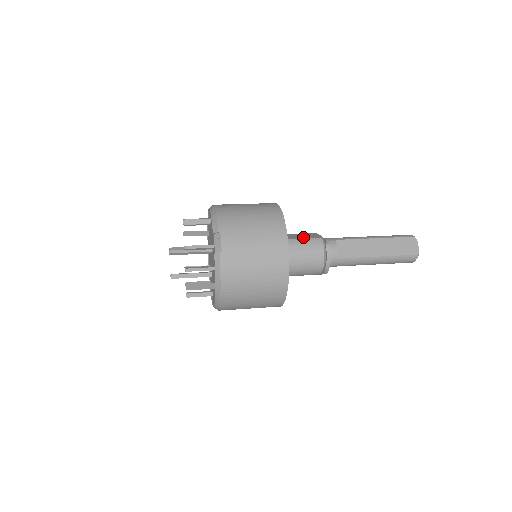
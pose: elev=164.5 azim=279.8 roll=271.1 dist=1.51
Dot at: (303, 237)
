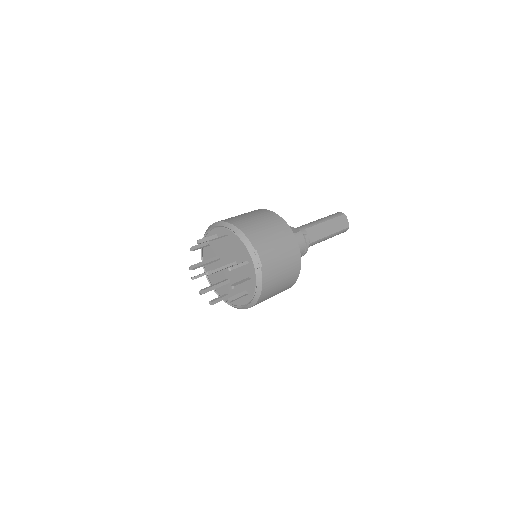
Dot at: occluded
